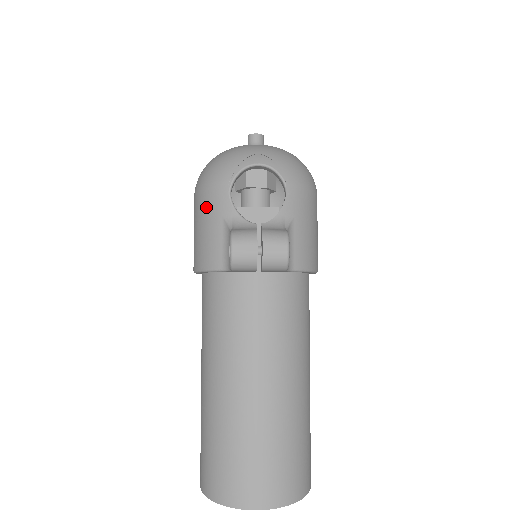
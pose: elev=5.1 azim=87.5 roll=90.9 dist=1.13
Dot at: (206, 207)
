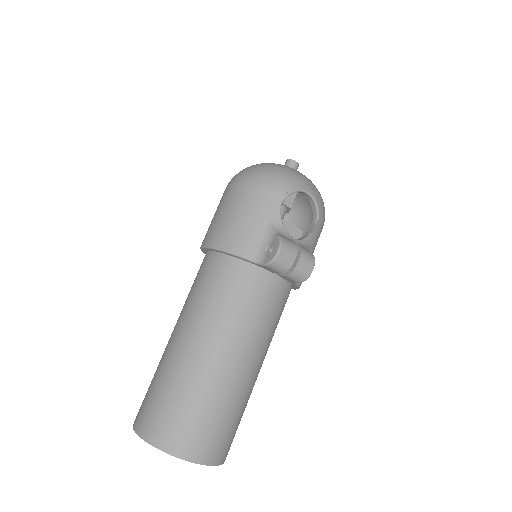
Dot at: (254, 203)
